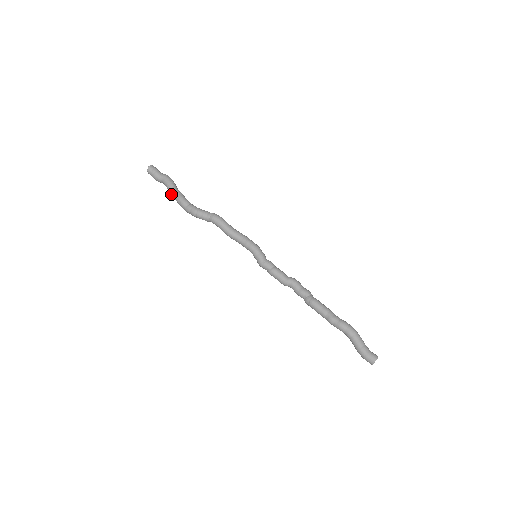
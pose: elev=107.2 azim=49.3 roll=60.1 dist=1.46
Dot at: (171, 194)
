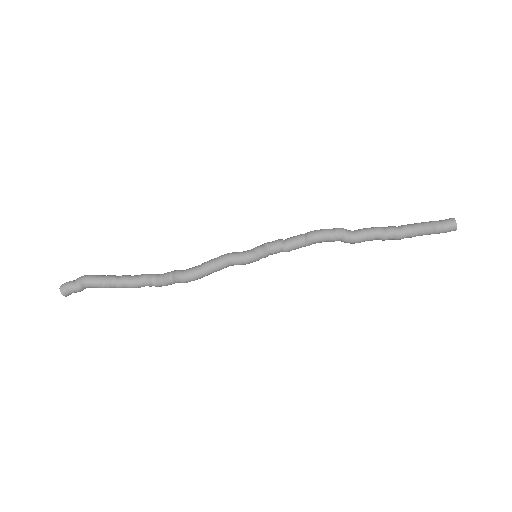
Dot at: (117, 287)
